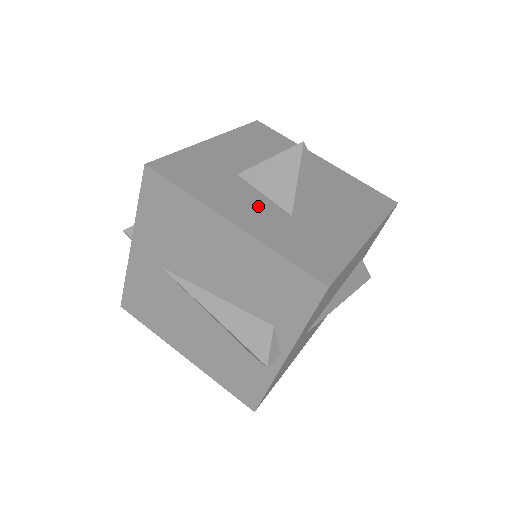
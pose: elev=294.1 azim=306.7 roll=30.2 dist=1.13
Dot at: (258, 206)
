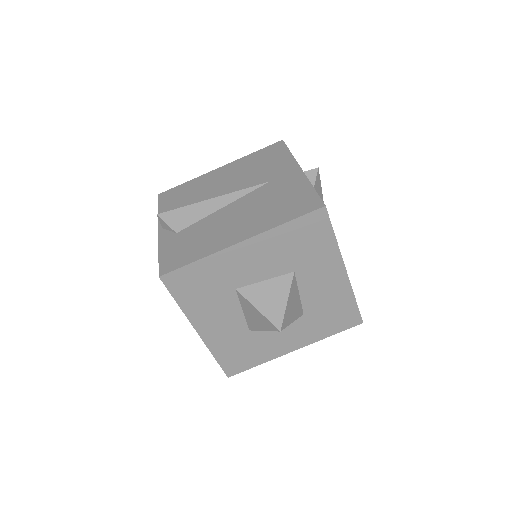
Dot at: (287, 331)
